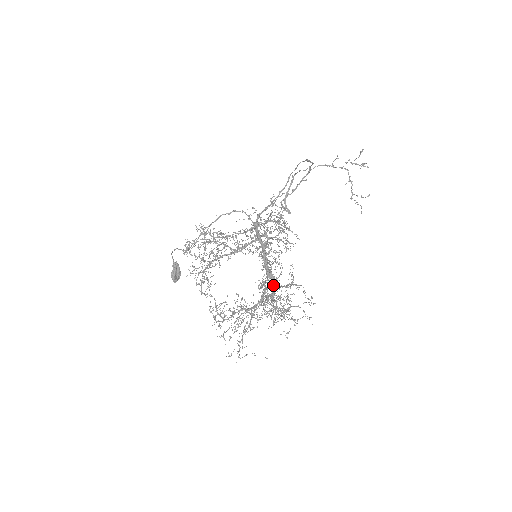
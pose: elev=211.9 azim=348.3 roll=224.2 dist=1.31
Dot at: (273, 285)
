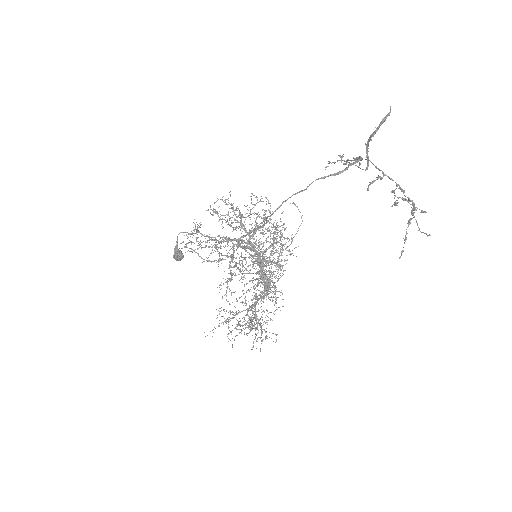
Dot at: occluded
